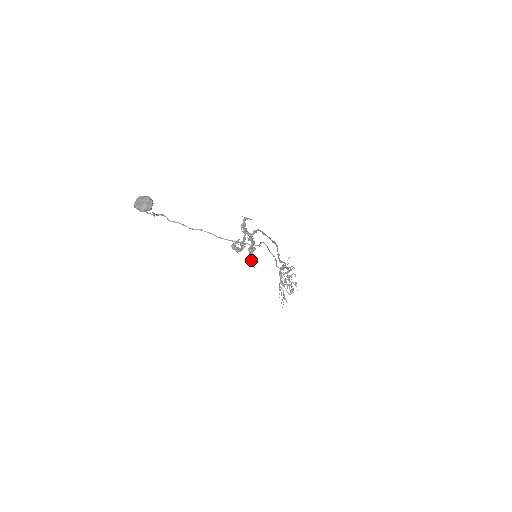
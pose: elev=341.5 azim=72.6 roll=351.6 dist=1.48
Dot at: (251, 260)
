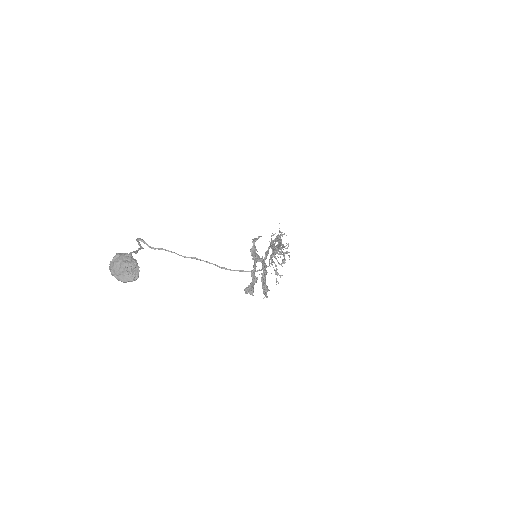
Dot at: occluded
